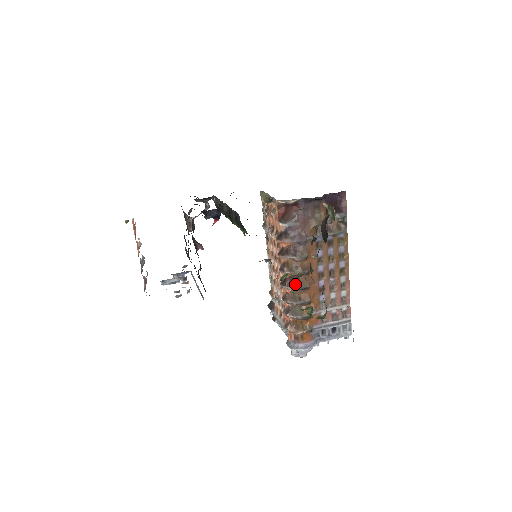
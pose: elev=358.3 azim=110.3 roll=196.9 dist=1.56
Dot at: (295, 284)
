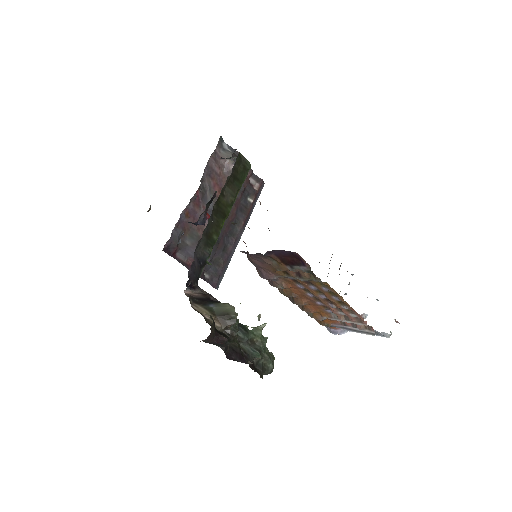
Dot at: (290, 298)
